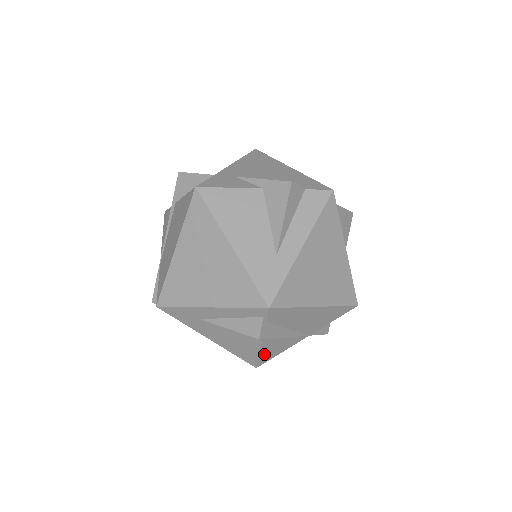
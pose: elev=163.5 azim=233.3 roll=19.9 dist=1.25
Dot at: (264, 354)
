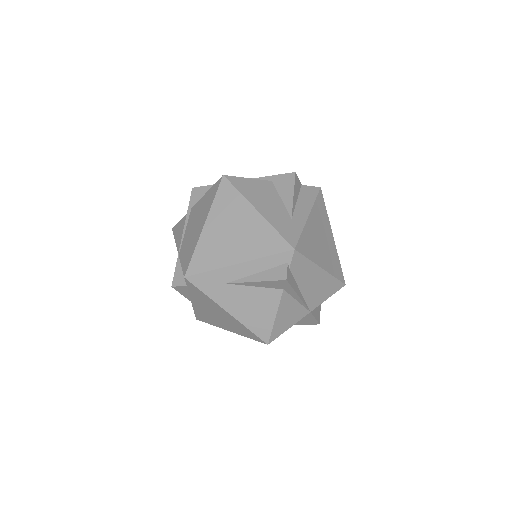
Dot at: (277, 323)
